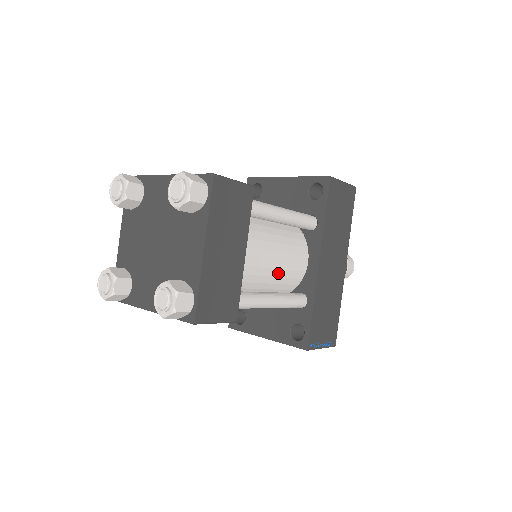
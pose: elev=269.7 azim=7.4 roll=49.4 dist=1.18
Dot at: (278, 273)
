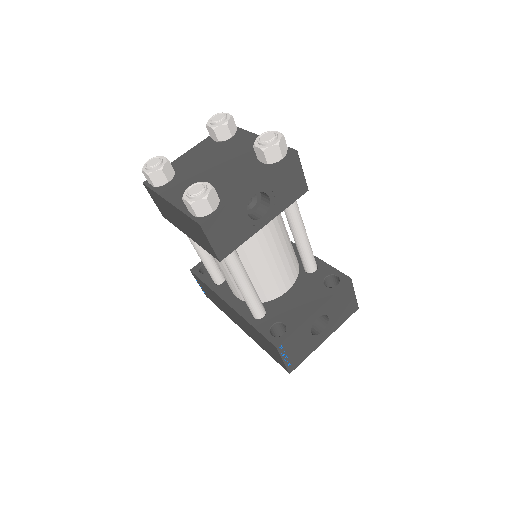
Dot at: occluded
